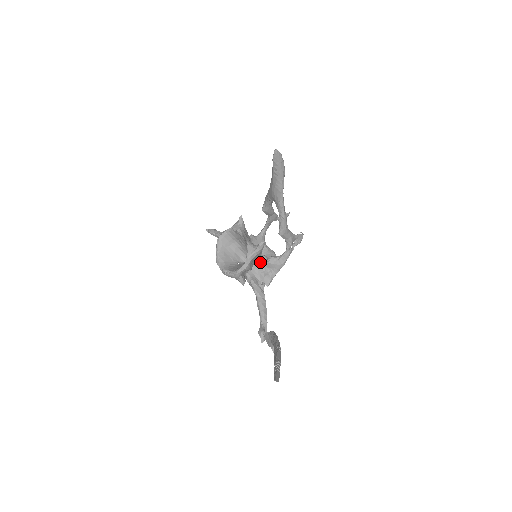
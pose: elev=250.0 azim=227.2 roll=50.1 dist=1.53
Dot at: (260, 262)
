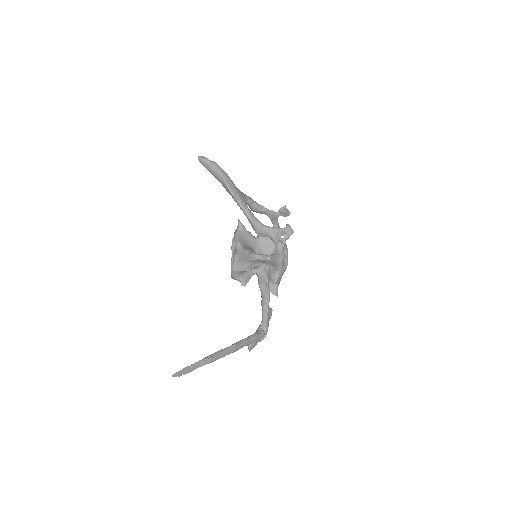
Dot at: (262, 261)
